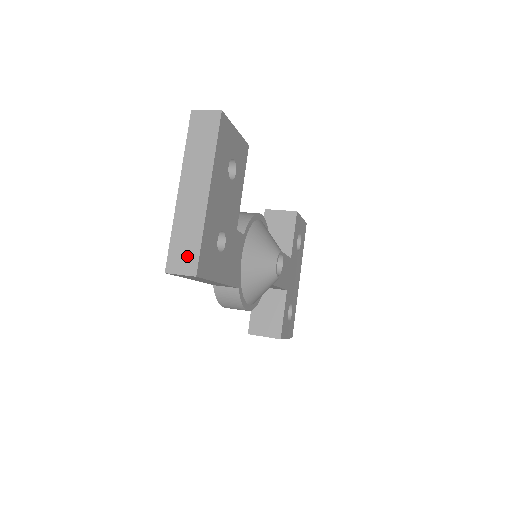
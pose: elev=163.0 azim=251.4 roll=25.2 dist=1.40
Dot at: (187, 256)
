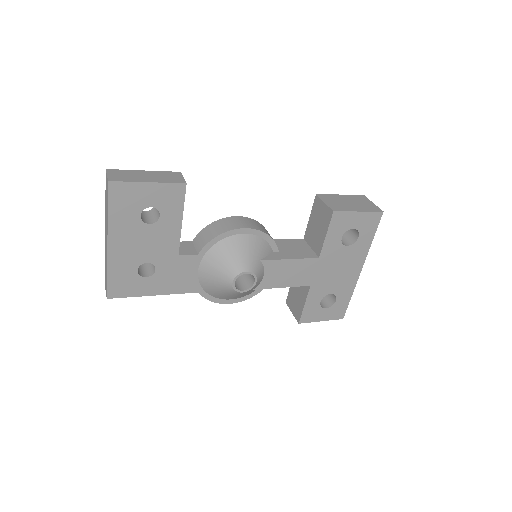
Dot at: (106, 282)
